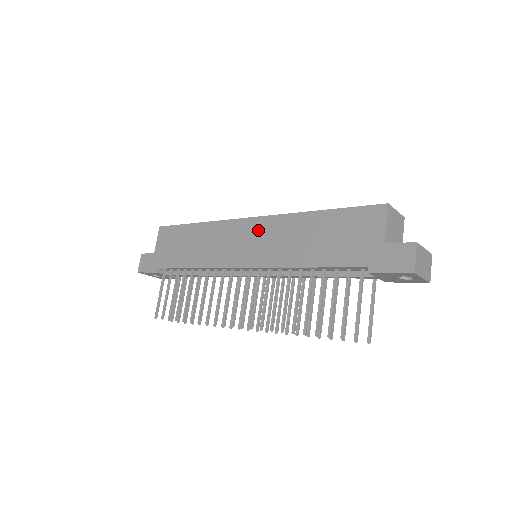
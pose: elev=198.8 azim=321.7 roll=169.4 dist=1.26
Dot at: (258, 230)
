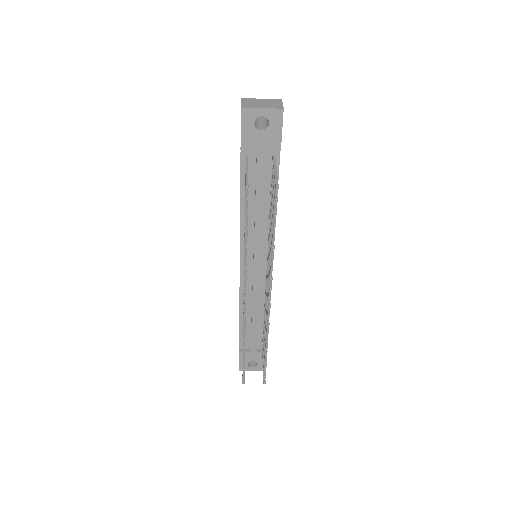
Dot at: occluded
